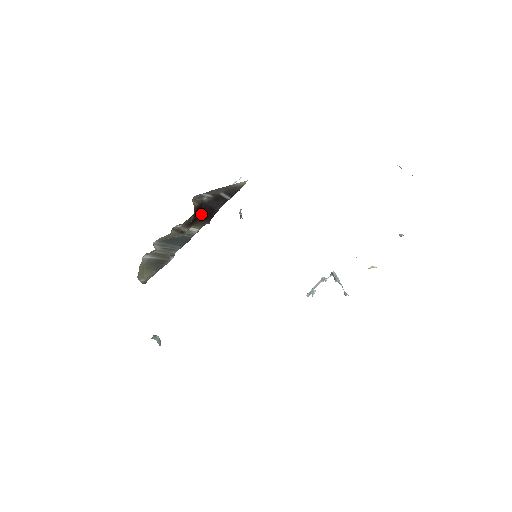
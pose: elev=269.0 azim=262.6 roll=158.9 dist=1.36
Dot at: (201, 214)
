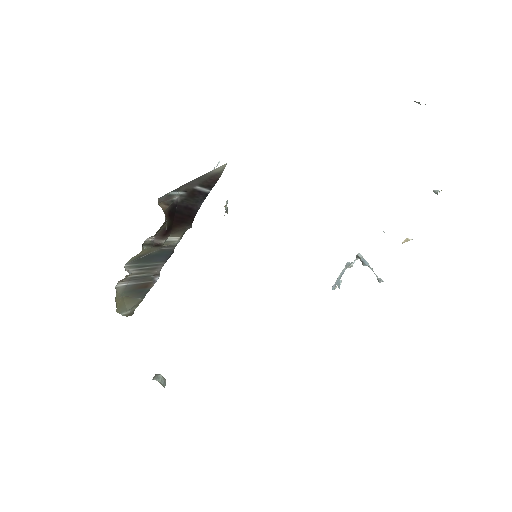
Dot at: (177, 218)
